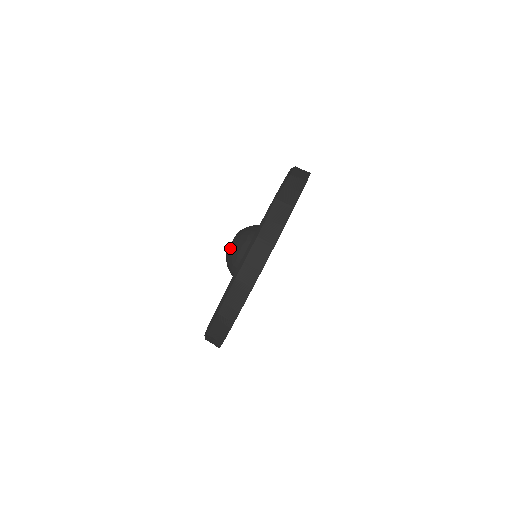
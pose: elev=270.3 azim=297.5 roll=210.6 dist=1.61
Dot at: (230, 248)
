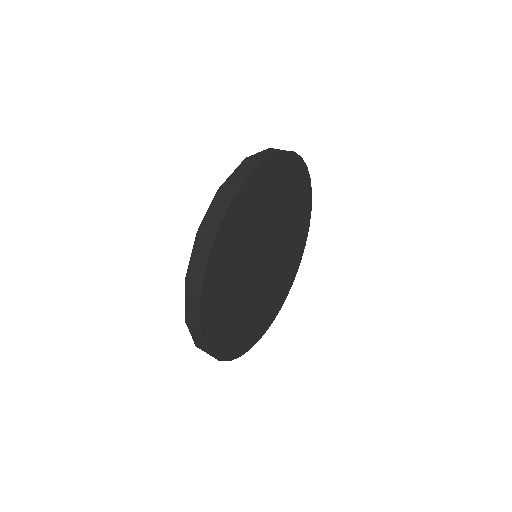
Dot at: occluded
